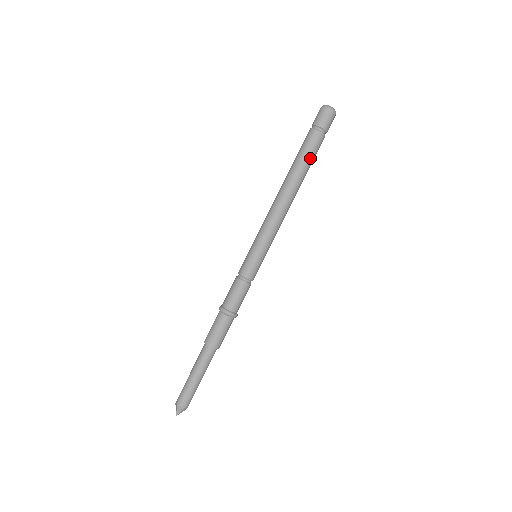
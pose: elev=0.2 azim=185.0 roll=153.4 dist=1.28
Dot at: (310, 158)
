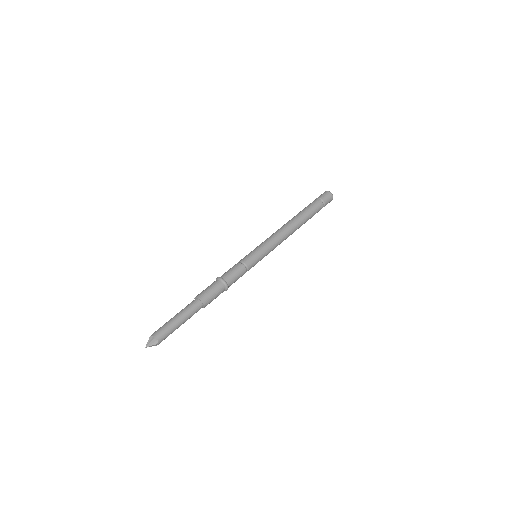
Dot at: (310, 211)
